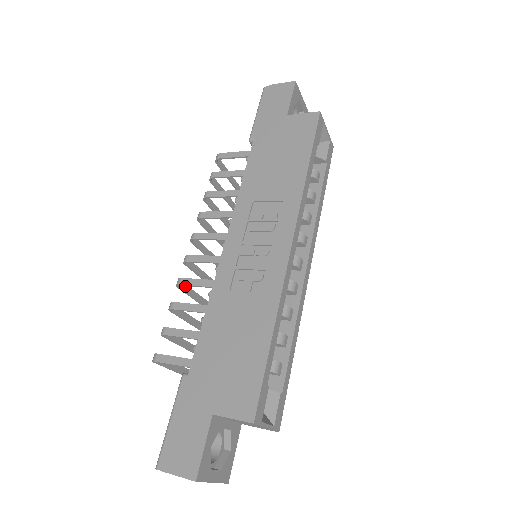
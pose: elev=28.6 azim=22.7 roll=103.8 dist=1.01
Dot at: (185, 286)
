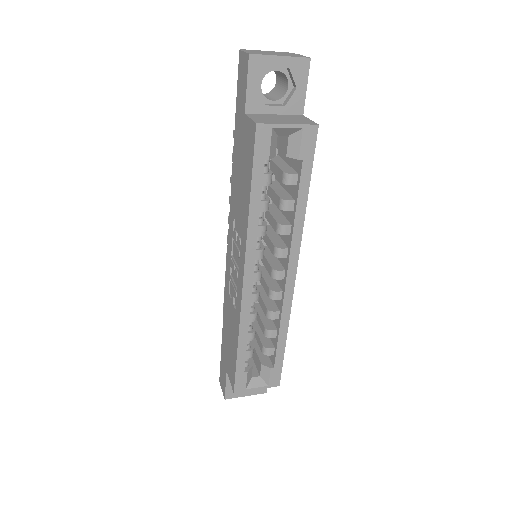
Dot at: occluded
